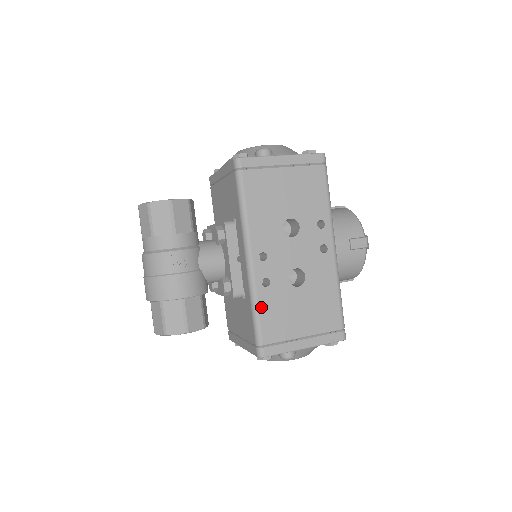
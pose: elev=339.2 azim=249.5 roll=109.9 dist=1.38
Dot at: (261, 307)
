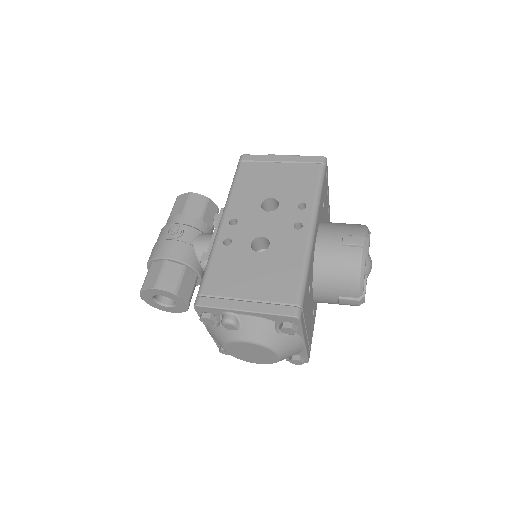
Dot at: (214, 261)
